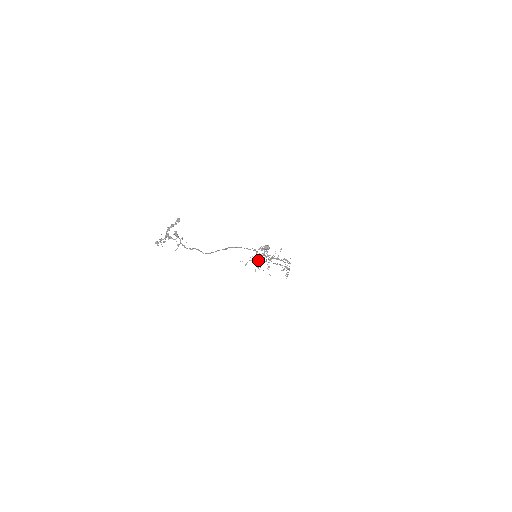
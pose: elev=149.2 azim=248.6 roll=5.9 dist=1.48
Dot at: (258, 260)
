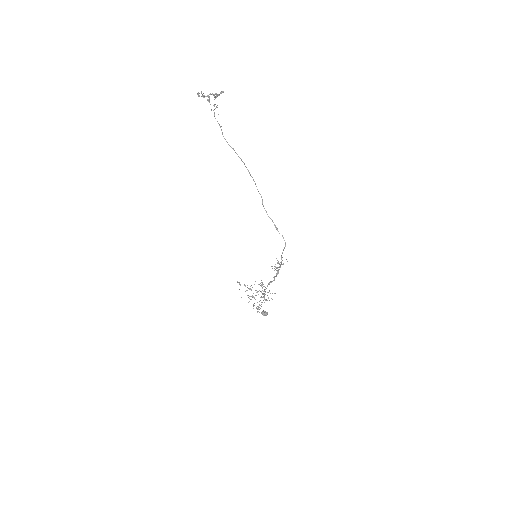
Dot at: occluded
